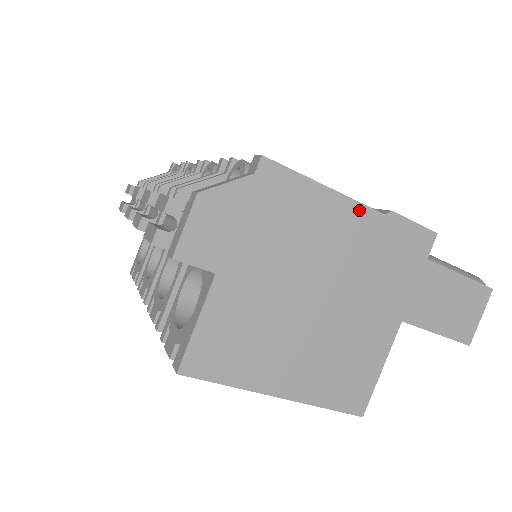
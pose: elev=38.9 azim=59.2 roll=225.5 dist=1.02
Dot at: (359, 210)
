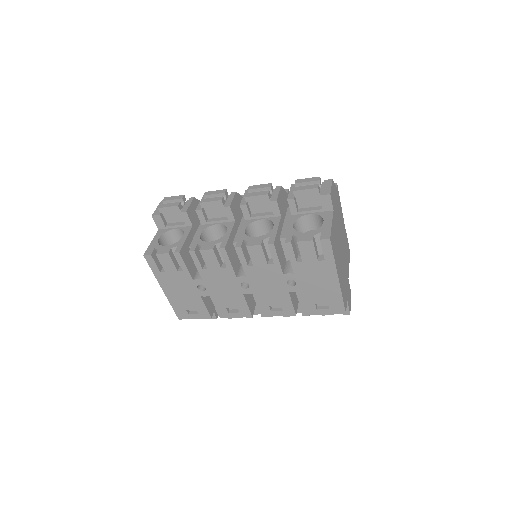
Dot at: (344, 224)
